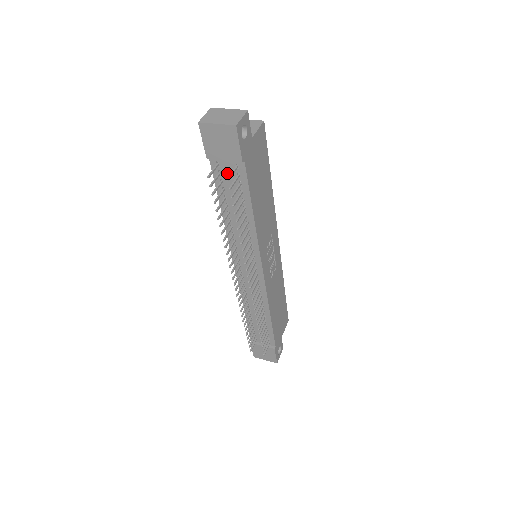
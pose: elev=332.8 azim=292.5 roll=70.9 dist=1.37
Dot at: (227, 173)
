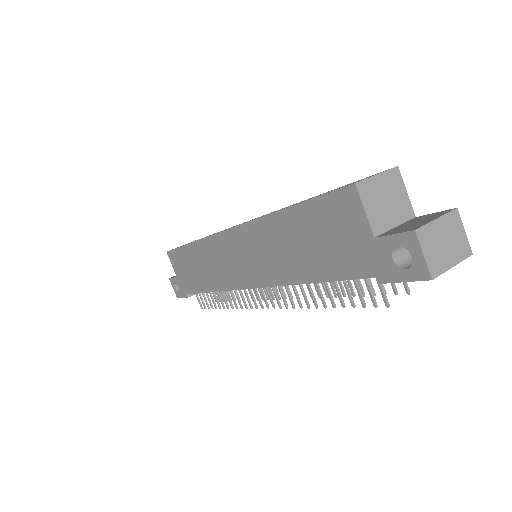
Dot at: occluded
